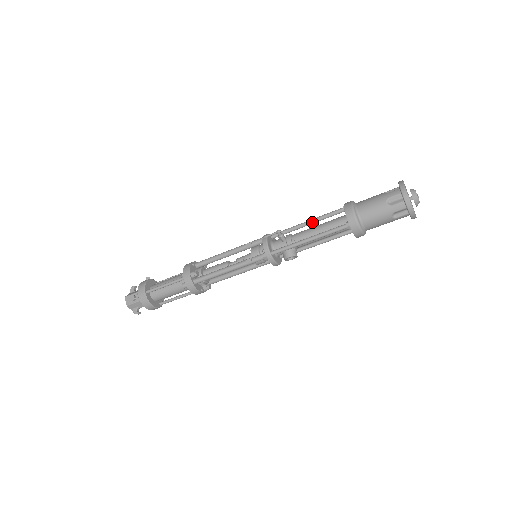
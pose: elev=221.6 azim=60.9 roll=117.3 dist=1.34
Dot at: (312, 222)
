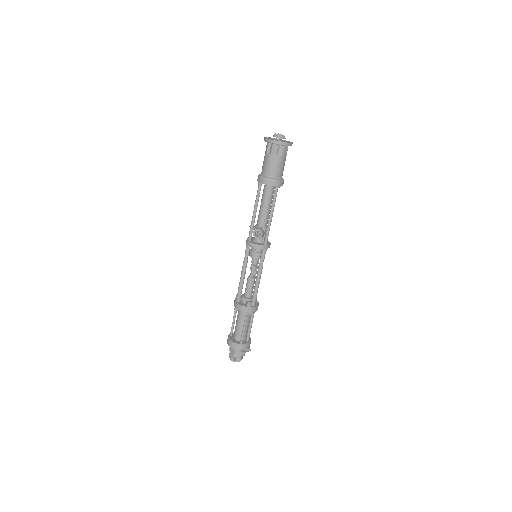
Dot at: occluded
